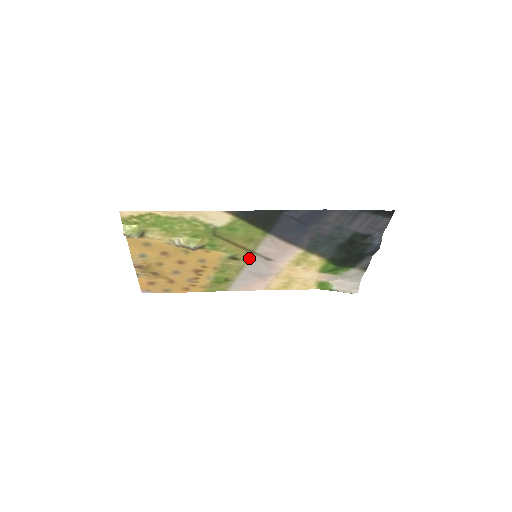
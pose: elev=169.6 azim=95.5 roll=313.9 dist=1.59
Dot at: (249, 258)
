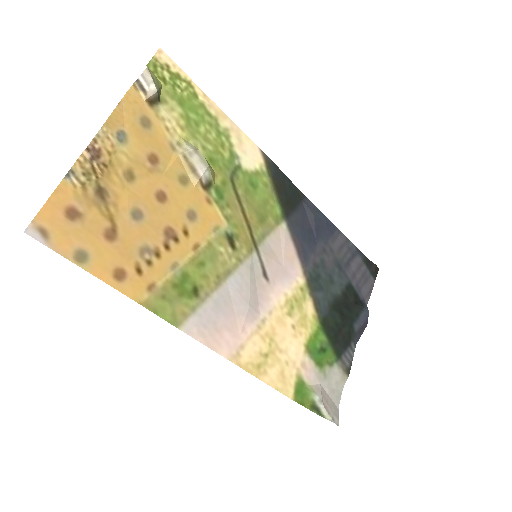
Dot at: (246, 256)
